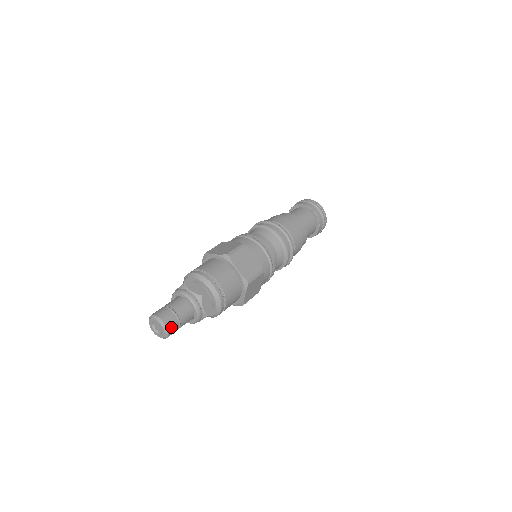
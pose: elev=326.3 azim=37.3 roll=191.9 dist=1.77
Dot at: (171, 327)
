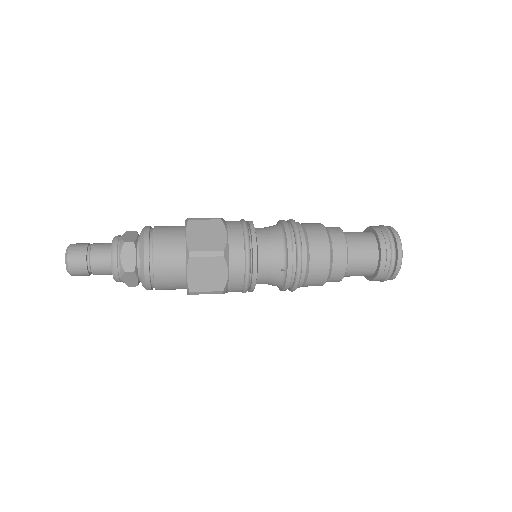
Dot at: (74, 259)
